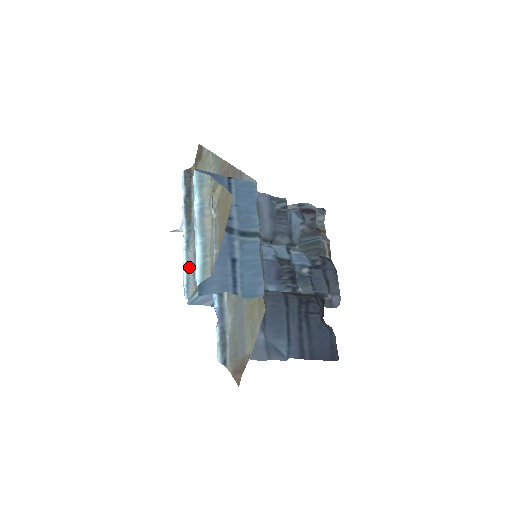
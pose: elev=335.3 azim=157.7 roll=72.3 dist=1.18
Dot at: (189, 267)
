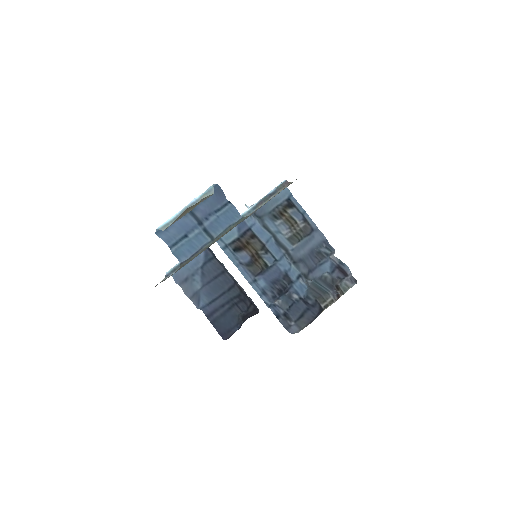
Dot at: occluded
